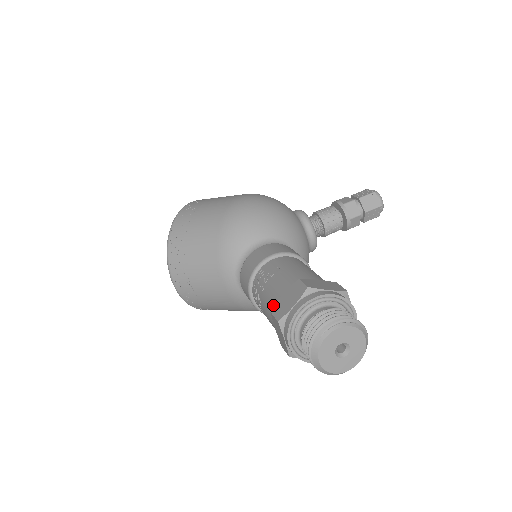
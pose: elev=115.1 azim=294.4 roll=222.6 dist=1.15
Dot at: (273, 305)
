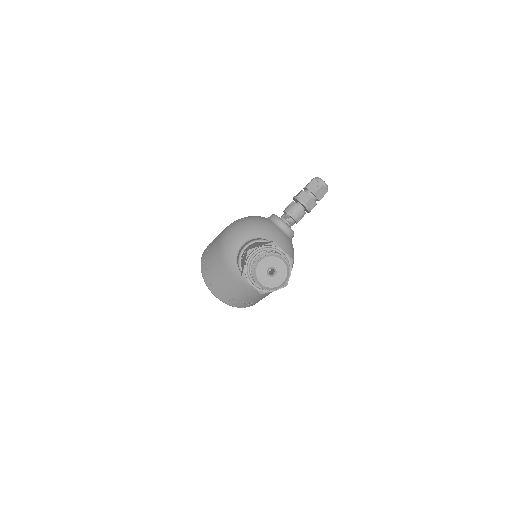
Dot at: occluded
